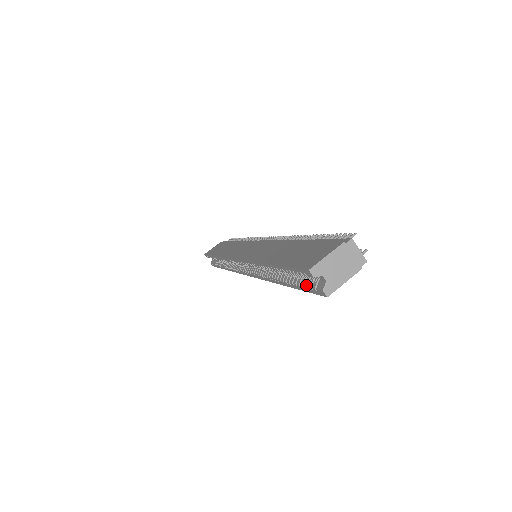
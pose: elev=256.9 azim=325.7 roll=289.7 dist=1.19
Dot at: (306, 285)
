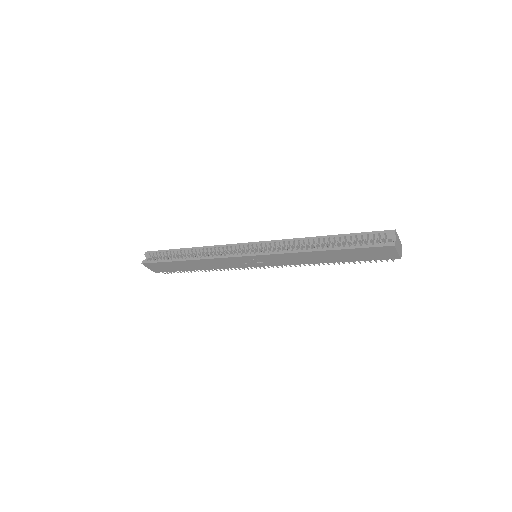
Dot at: (372, 243)
